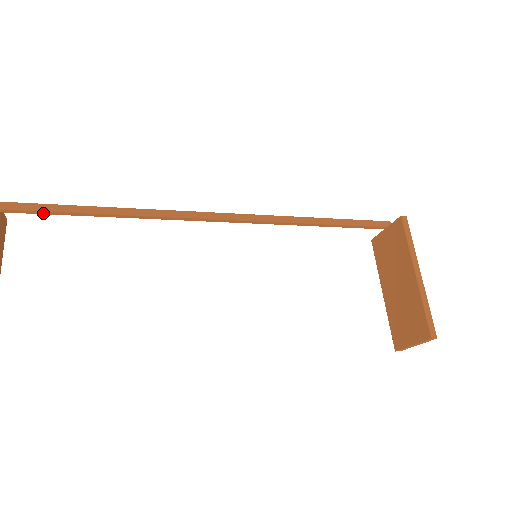
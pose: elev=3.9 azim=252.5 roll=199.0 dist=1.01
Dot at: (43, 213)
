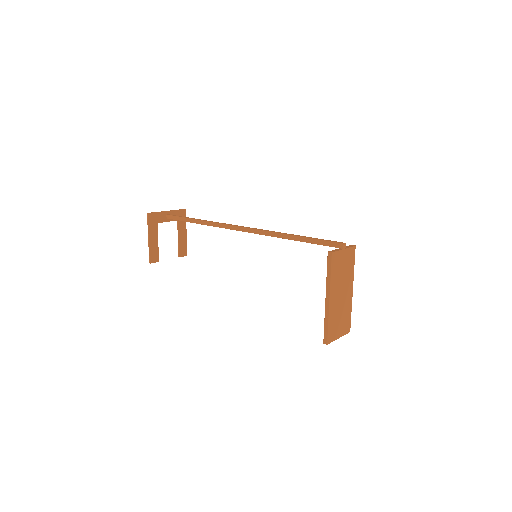
Dot at: (180, 220)
